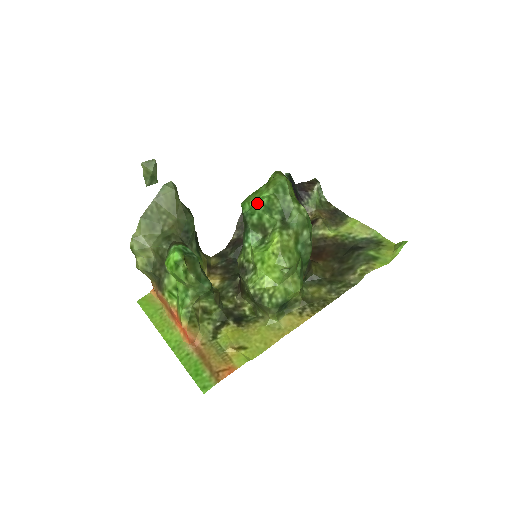
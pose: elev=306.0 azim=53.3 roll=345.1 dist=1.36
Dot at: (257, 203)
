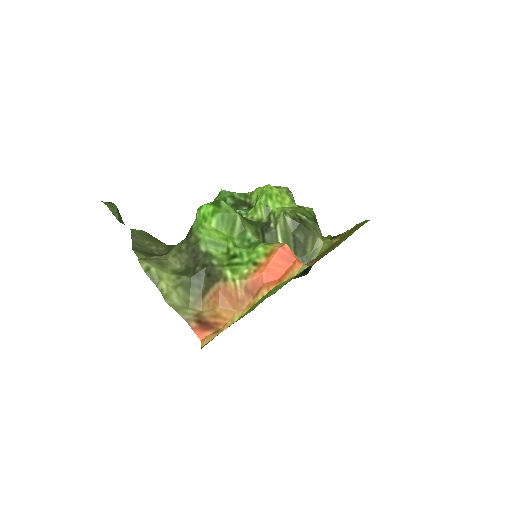
Dot at: (220, 193)
